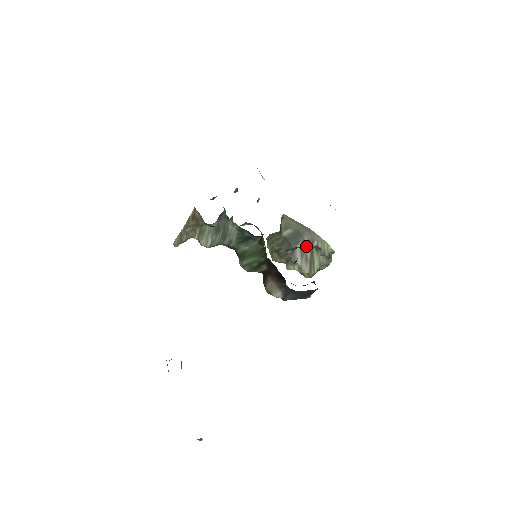
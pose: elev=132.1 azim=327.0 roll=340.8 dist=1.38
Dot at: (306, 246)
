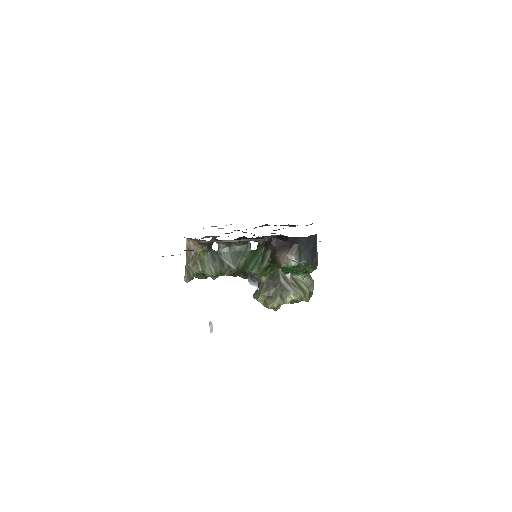
Dot at: (286, 276)
